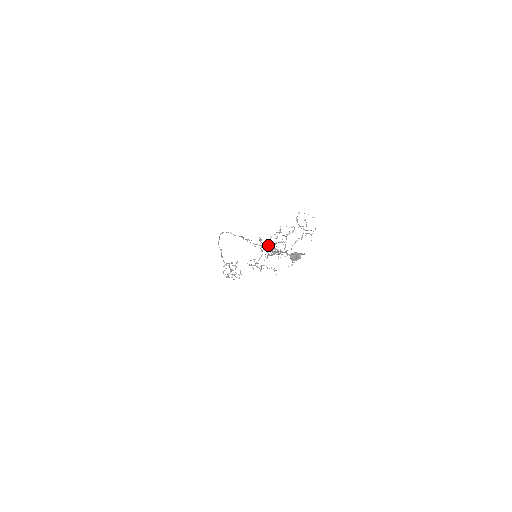
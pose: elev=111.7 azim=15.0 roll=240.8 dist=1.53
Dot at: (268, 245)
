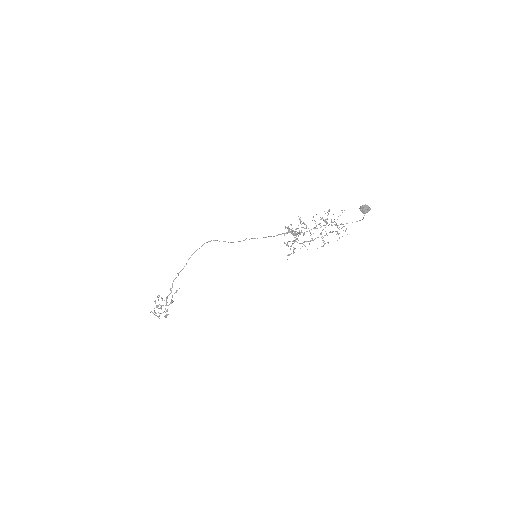
Dot at: (293, 235)
